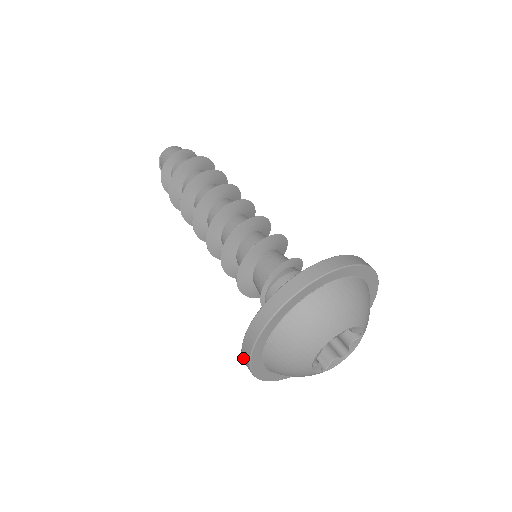
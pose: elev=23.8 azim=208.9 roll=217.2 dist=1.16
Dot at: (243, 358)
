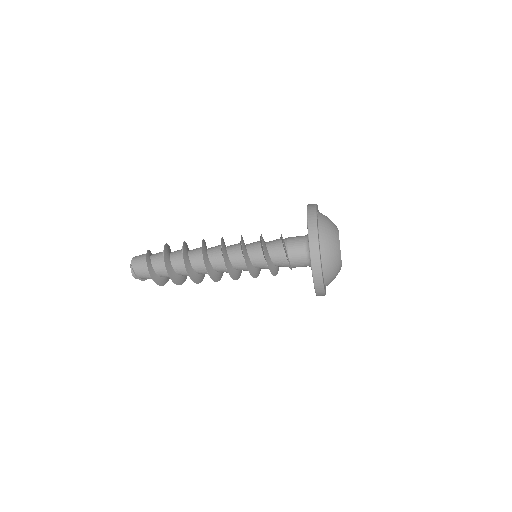
Dot at: (314, 270)
